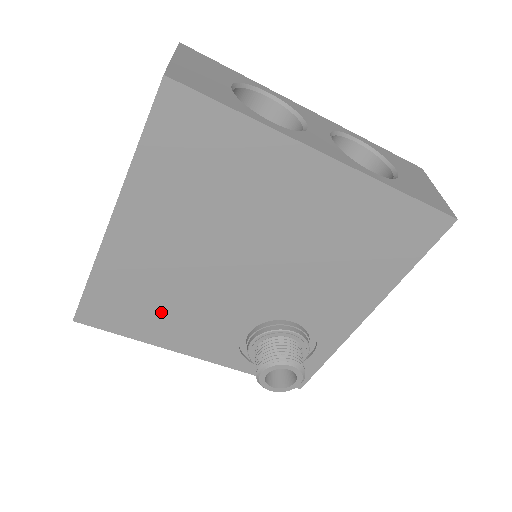
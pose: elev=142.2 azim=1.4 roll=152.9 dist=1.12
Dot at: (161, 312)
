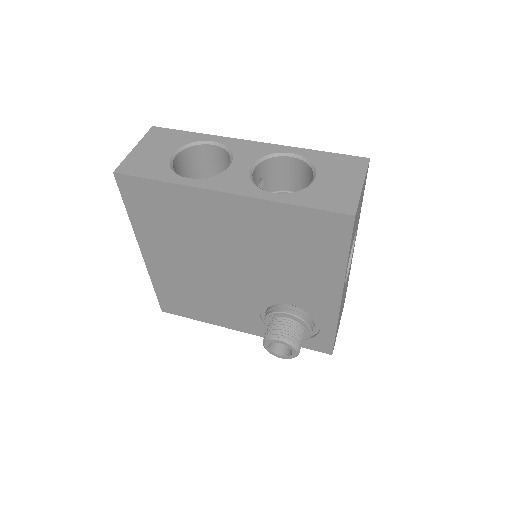
Dot at: (202, 303)
